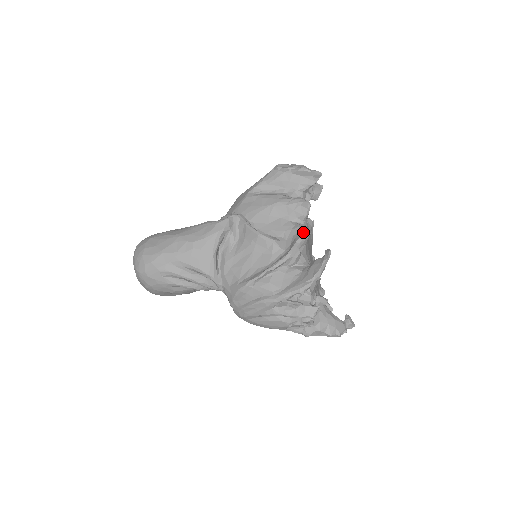
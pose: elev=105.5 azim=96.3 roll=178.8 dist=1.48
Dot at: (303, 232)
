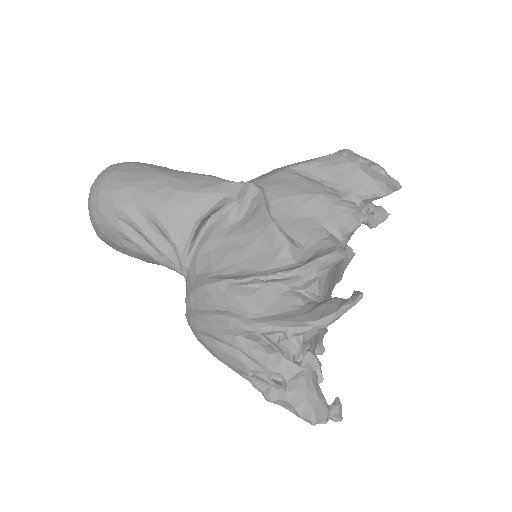
Dot at: (335, 249)
